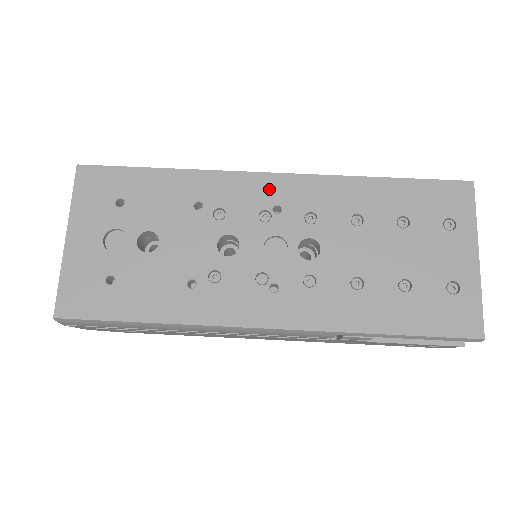
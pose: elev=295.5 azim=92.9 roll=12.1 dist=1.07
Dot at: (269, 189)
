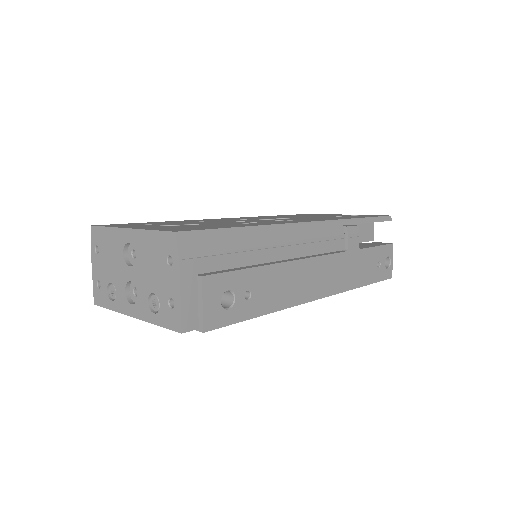
Dot at: occluded
